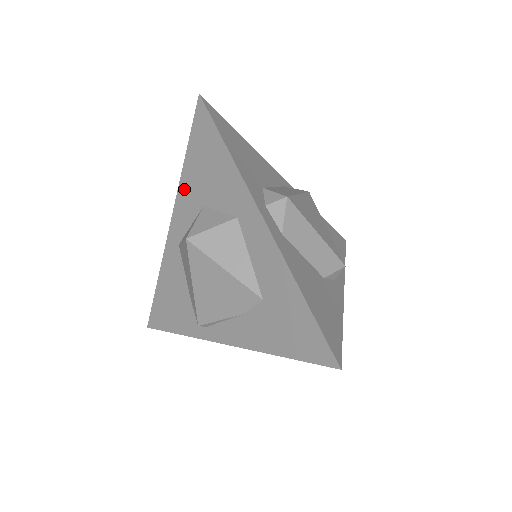
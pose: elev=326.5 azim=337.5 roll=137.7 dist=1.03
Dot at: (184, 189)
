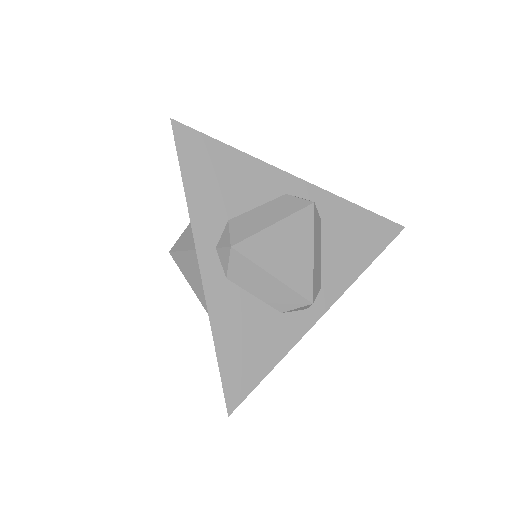
Dot at: occluded
